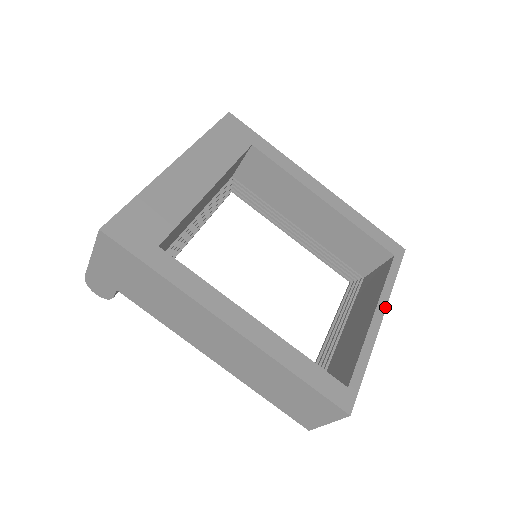
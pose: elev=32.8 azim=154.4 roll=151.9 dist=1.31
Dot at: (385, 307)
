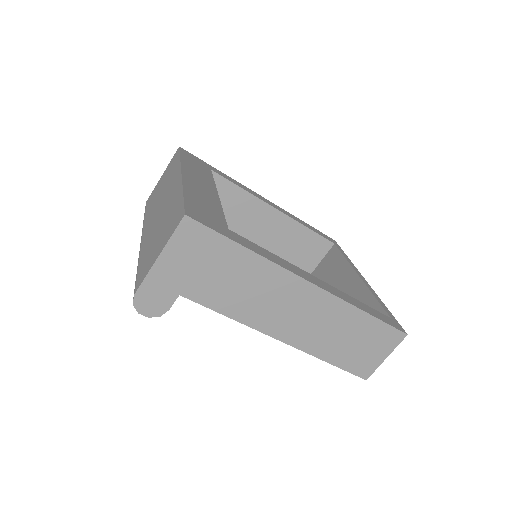
Dot at: (359, 272)
